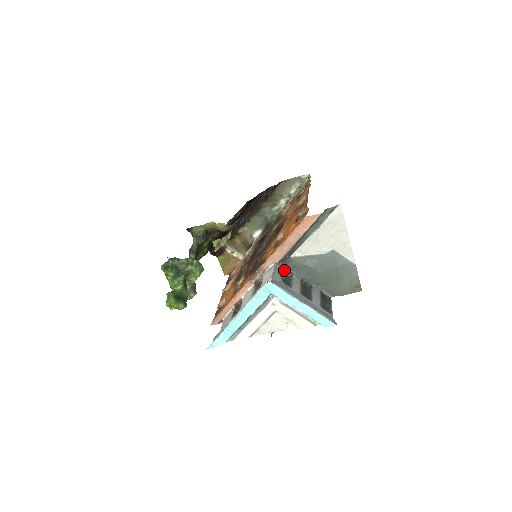
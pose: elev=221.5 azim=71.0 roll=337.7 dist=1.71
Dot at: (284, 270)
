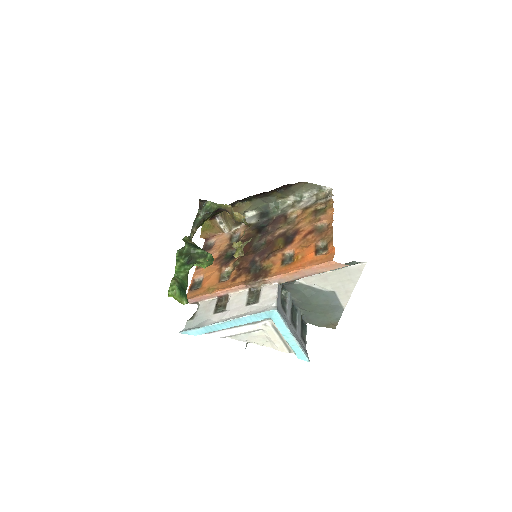
Dot at: (282, 289)
